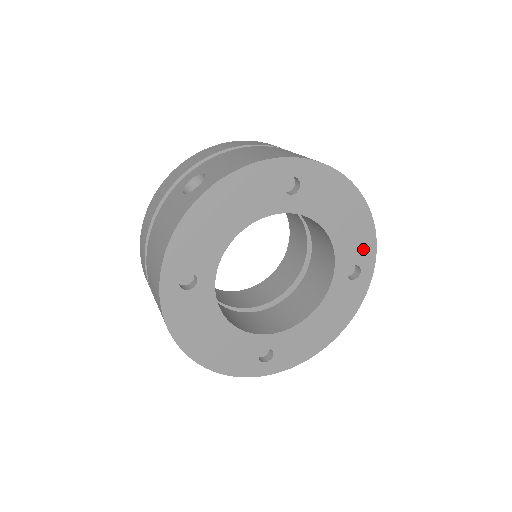
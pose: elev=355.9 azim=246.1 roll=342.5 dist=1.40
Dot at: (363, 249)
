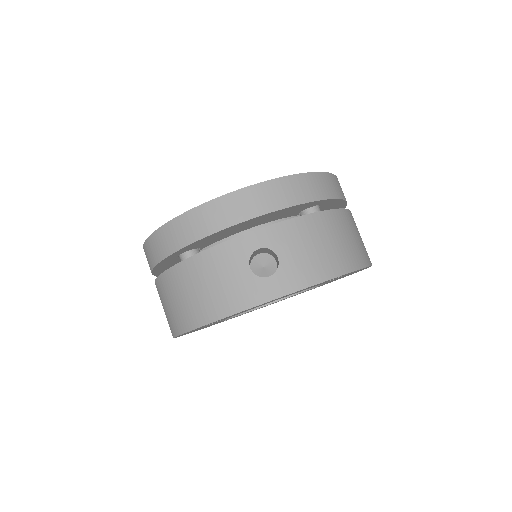
Dot at: occluded
